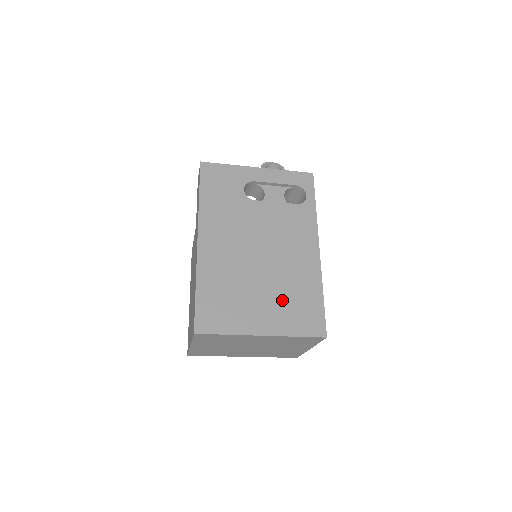
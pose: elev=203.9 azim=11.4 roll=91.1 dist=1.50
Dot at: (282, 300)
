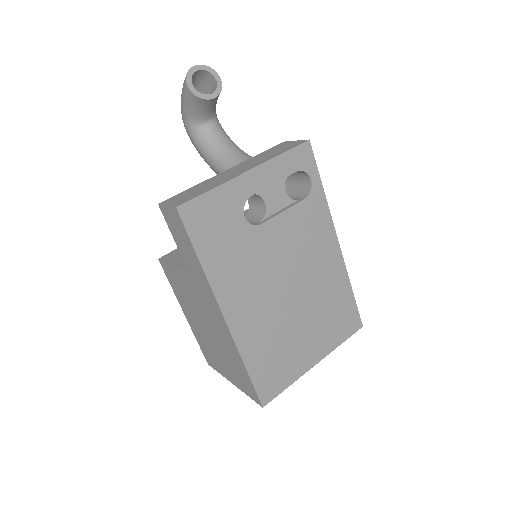
Dot at: (322, 321)
